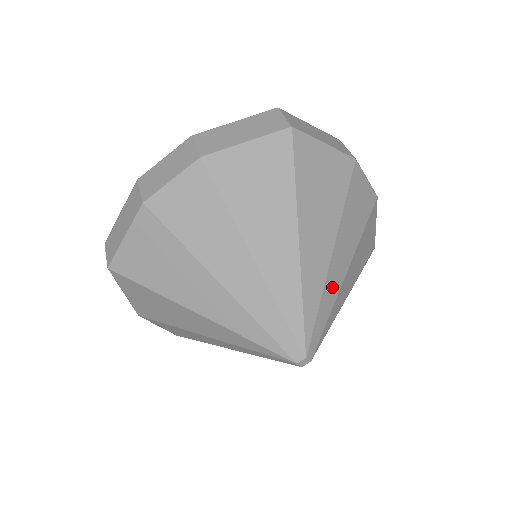
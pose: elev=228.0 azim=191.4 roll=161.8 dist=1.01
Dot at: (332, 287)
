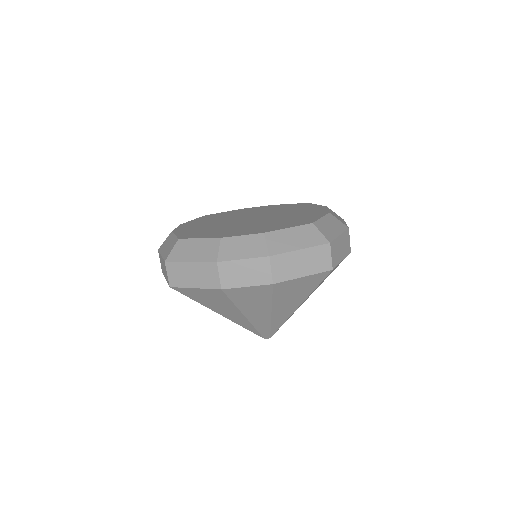
Dot at: occluded
